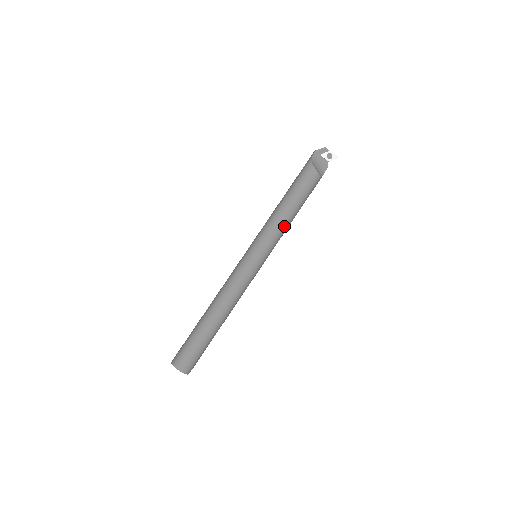
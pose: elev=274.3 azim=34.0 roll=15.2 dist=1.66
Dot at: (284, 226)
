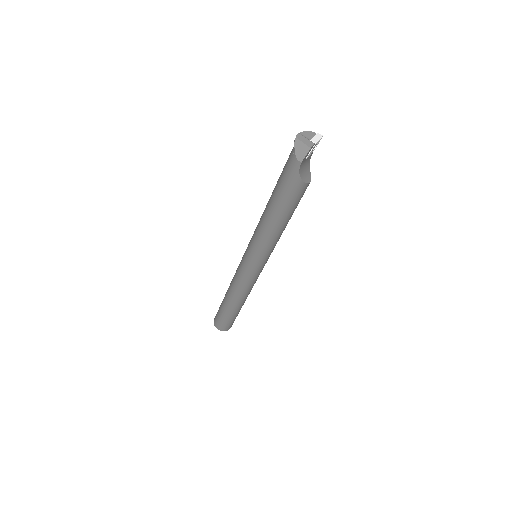
Dot at: occluded
